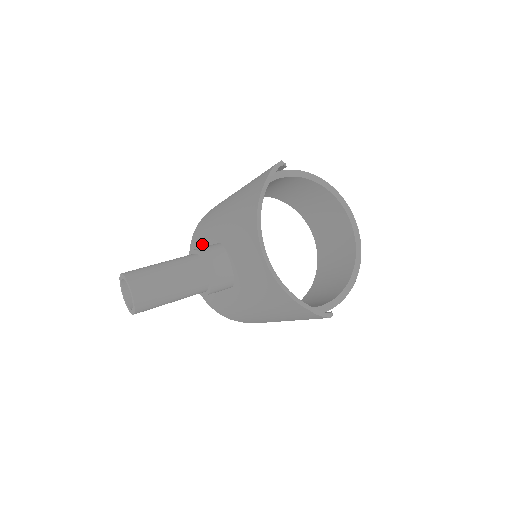
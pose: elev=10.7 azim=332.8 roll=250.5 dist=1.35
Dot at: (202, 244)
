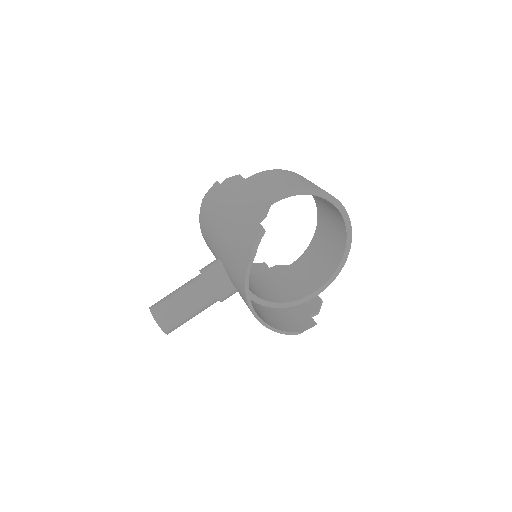
Dot at: (209, 239)
